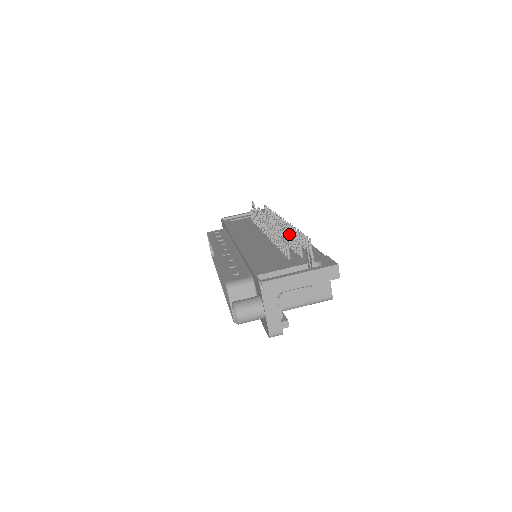
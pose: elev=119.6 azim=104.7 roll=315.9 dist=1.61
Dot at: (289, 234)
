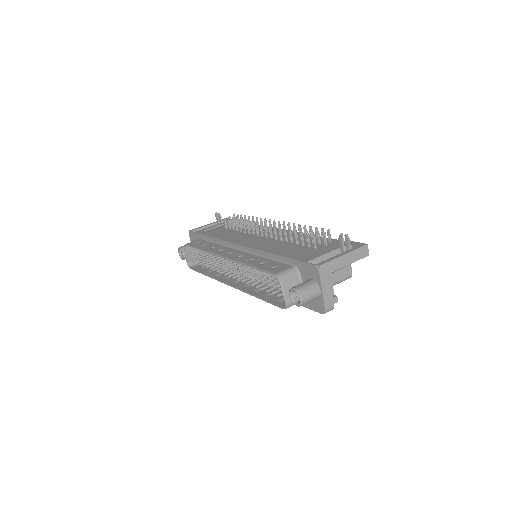
Dot at: (301, 229)
